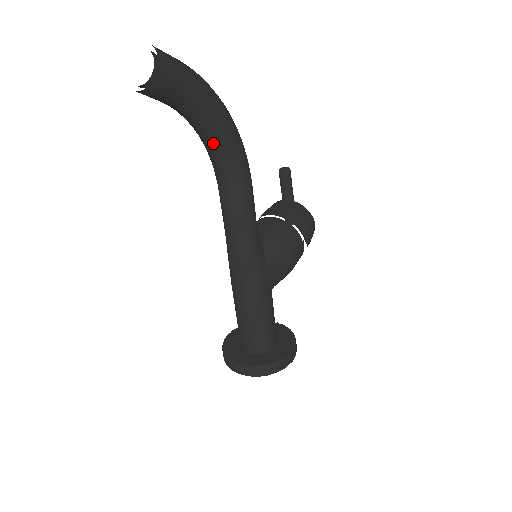
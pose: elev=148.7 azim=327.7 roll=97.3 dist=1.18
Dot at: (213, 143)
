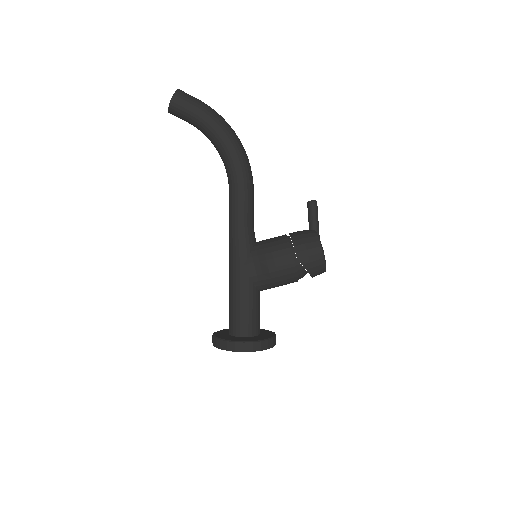
Dot at: (220, 154)
